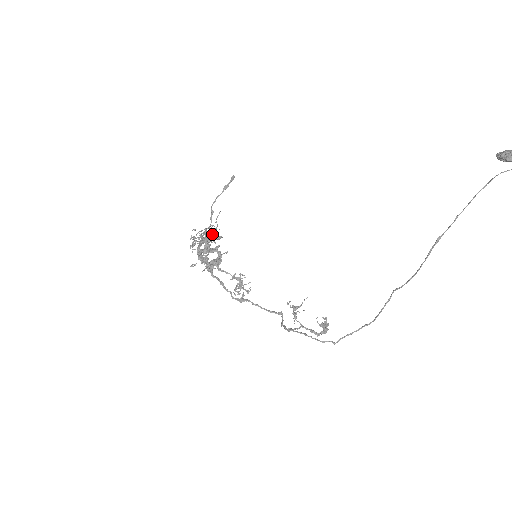
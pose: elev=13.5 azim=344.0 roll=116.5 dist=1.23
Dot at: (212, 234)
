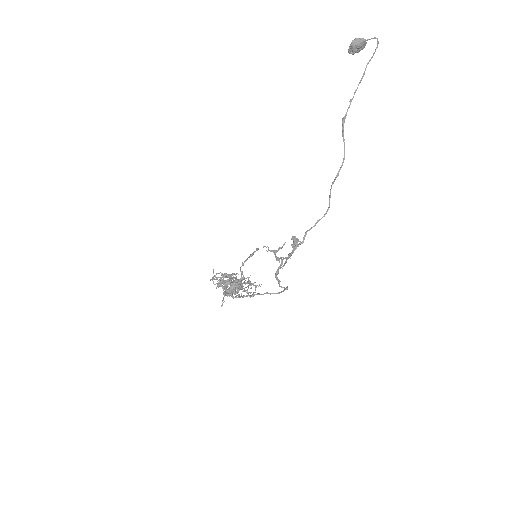
Dot at: occluded
